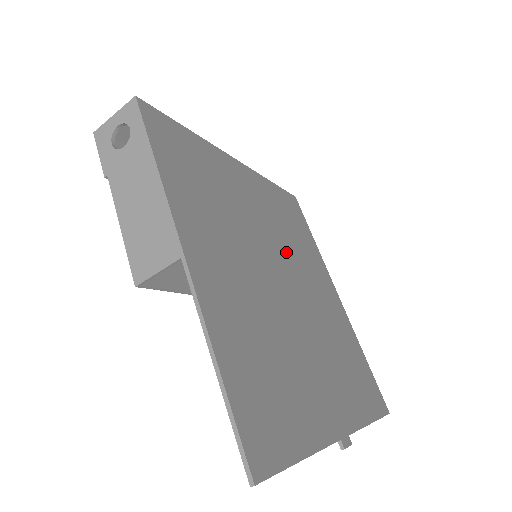
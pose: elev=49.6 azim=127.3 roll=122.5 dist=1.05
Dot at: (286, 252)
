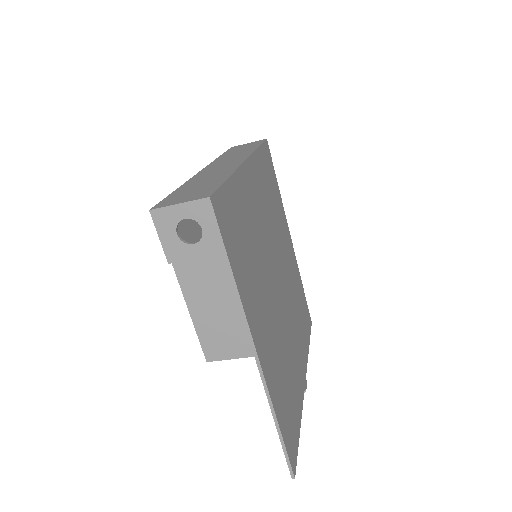
Dot at: (275, 241)
